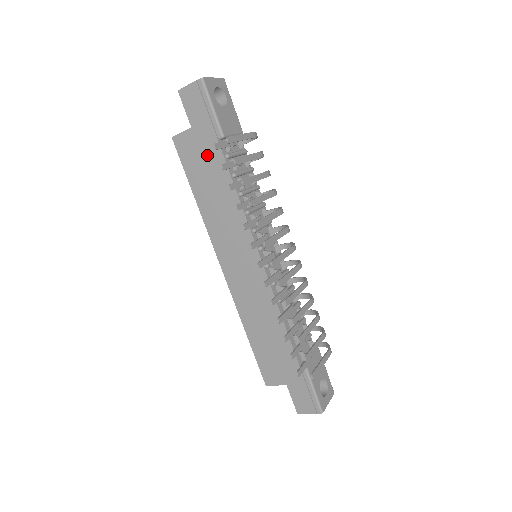
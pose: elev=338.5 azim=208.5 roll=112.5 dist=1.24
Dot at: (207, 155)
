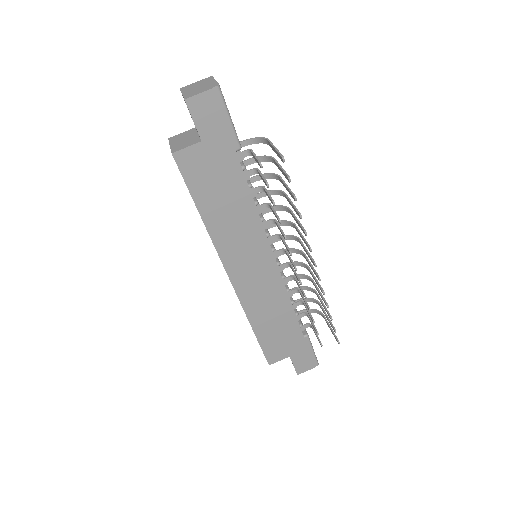
Dot at: (221, 169)
